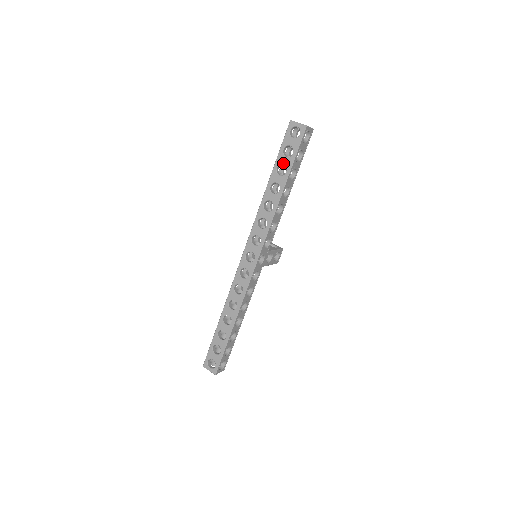
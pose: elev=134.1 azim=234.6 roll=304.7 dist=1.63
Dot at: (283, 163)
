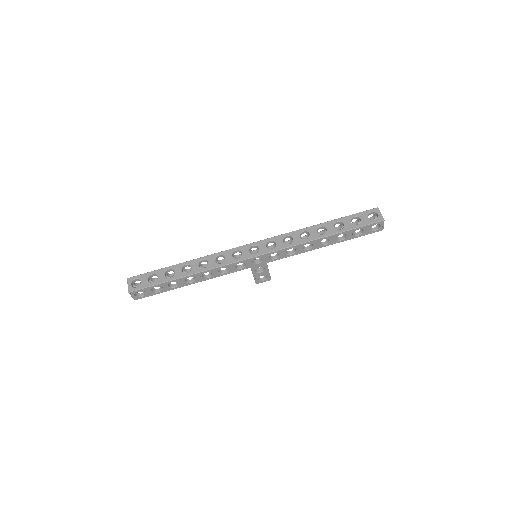
Dot at: (345, 223)
